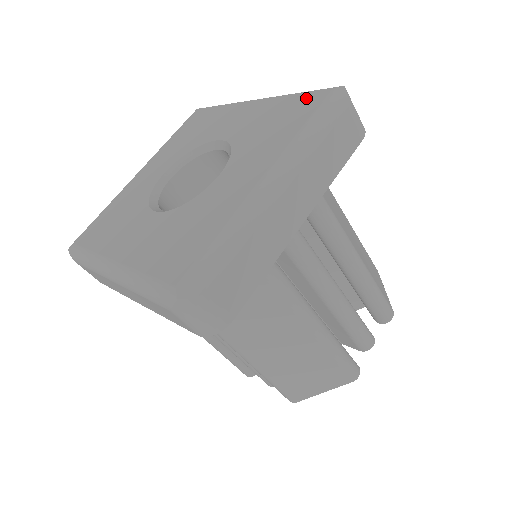
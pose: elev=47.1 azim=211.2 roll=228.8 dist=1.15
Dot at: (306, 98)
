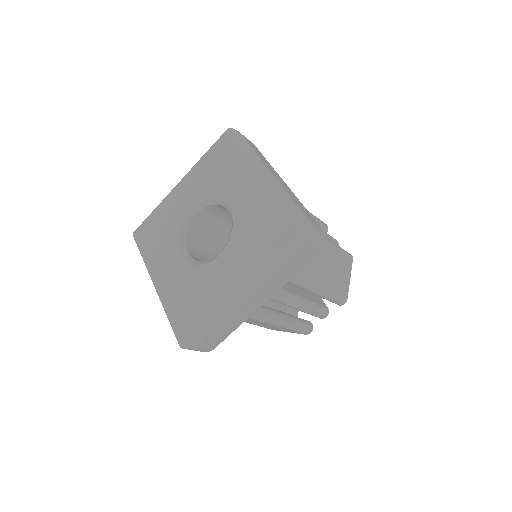
Dot at: (284, 220)
